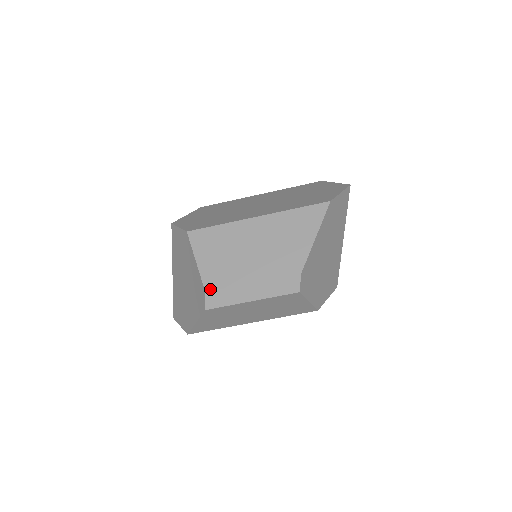
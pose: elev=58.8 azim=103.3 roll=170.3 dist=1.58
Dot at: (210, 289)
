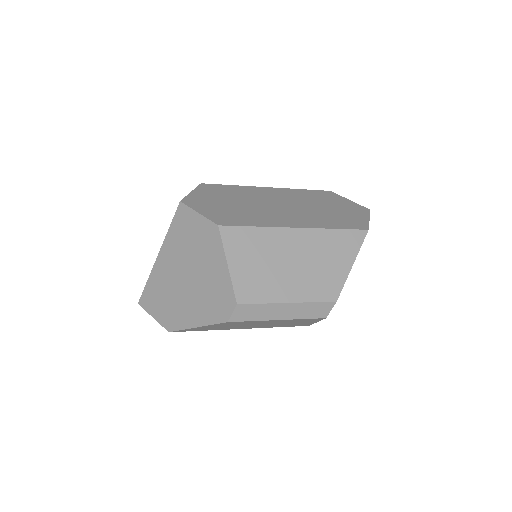
Dot at: (243, 302)
